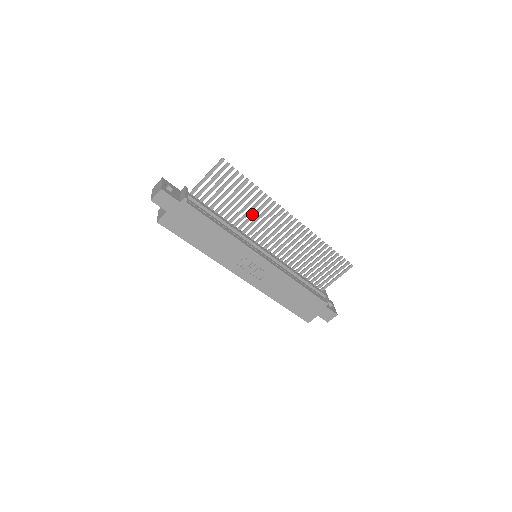
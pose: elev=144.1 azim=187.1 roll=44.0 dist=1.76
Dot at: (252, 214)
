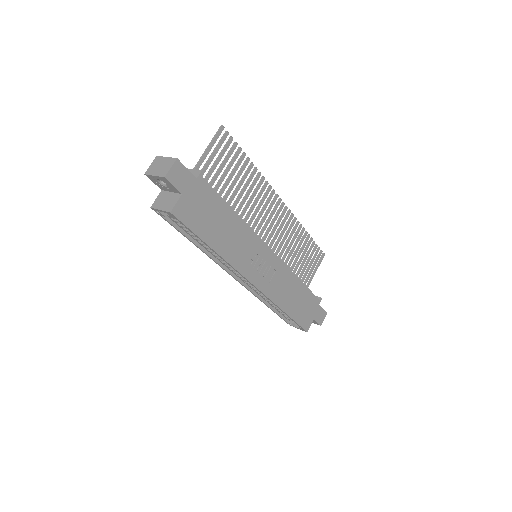
Dot at: (249, 200)
